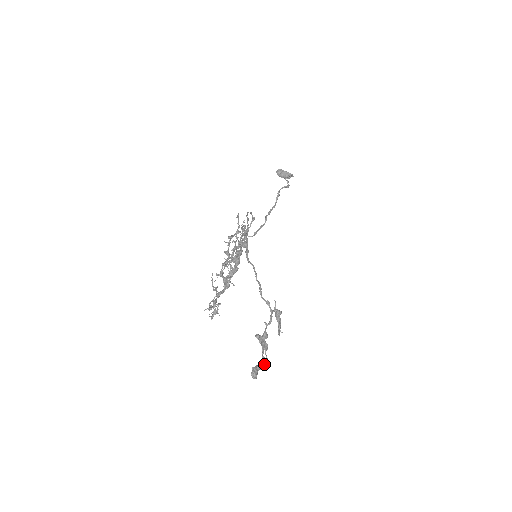
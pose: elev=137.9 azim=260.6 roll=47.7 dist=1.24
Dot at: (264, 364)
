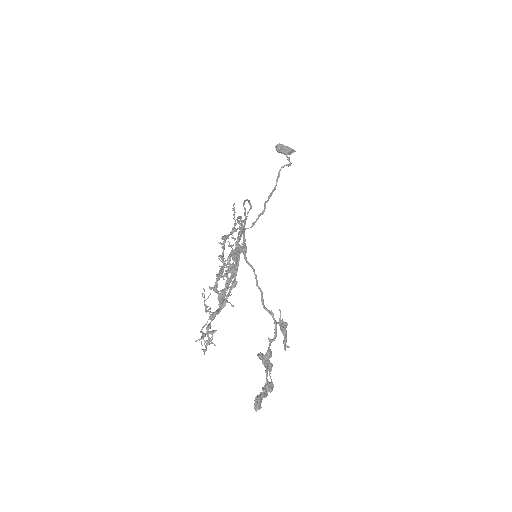
Dot at: (269, 390)
